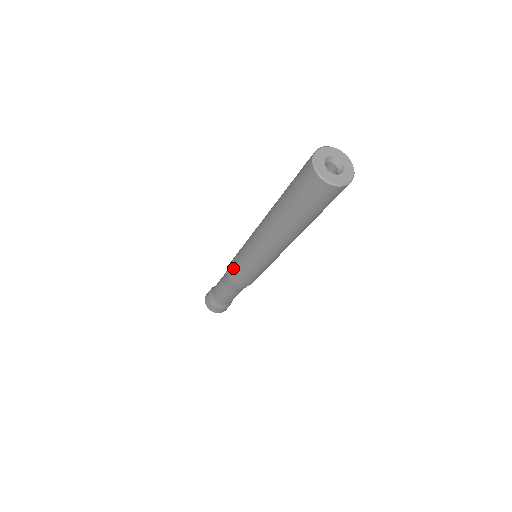
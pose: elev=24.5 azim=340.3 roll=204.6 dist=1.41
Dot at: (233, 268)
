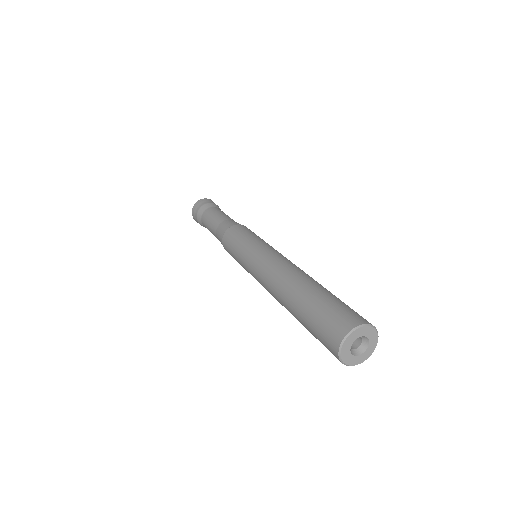
Dot at: (230, 253)
